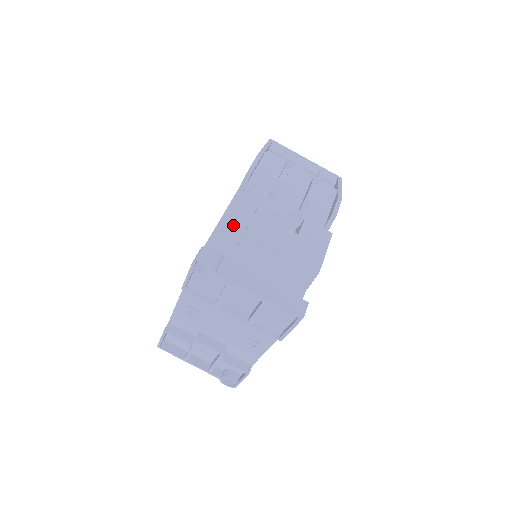
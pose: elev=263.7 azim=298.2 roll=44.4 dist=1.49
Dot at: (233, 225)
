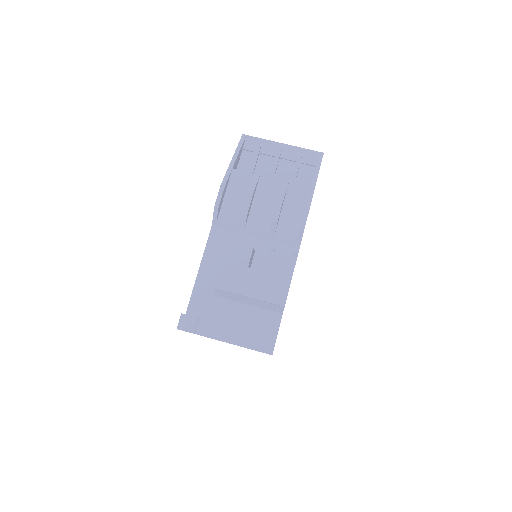
Dot at: (212, 267)
